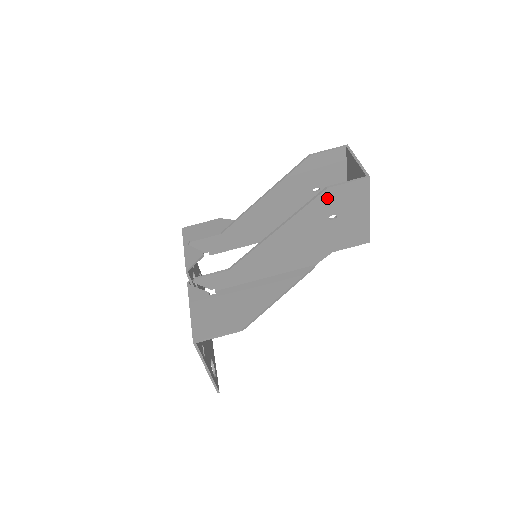
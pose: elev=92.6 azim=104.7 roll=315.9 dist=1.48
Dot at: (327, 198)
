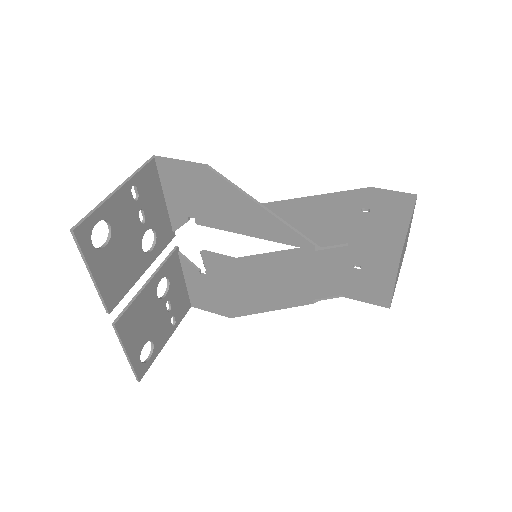
Dot at: (367, 194)
